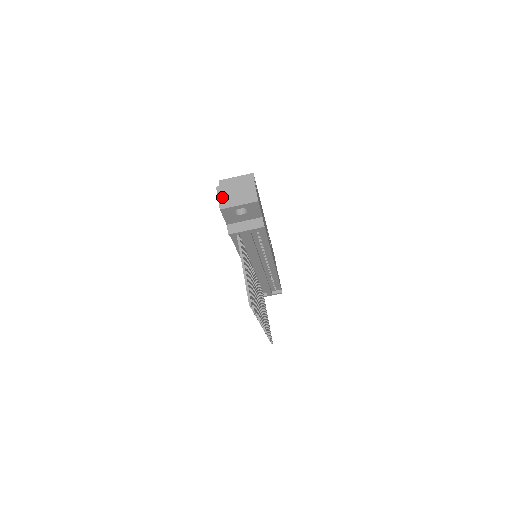
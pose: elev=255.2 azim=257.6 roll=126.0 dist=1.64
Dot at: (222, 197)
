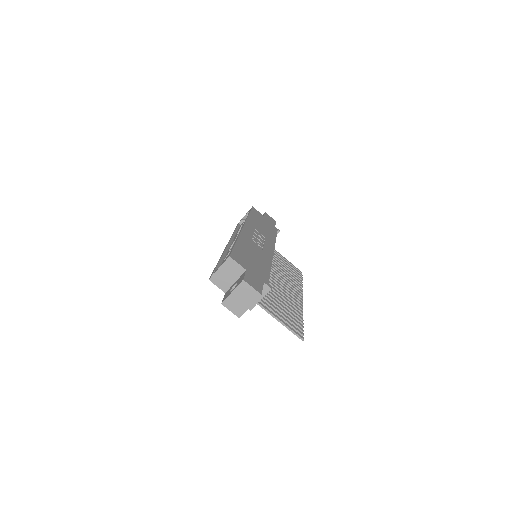
Dot at: (233, 309)
